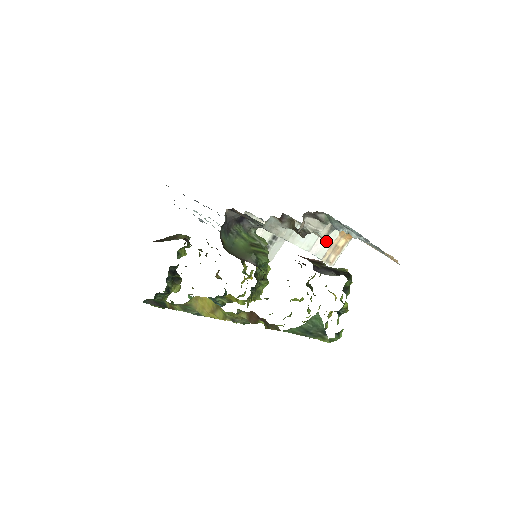
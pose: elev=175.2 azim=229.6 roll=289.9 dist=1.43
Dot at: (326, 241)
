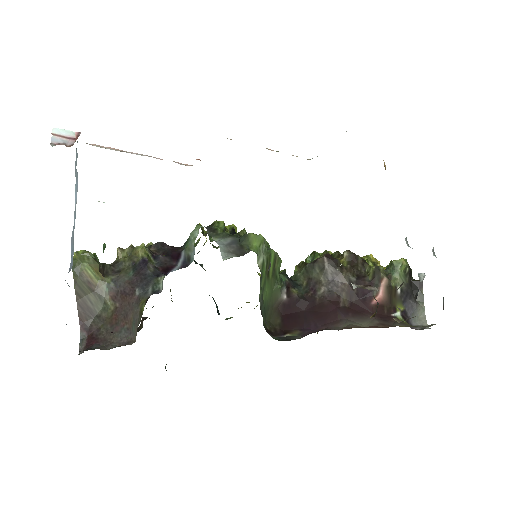
Dot at: occluded
